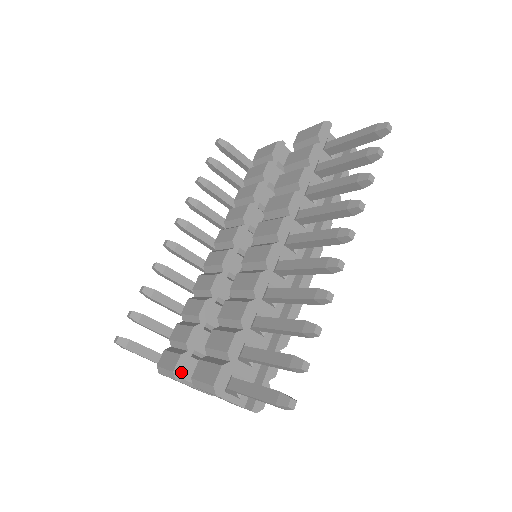
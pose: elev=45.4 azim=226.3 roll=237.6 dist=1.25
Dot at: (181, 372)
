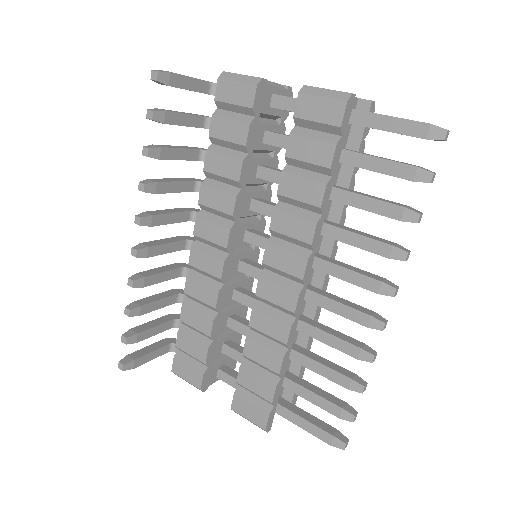
Dot at: (206, 384)
